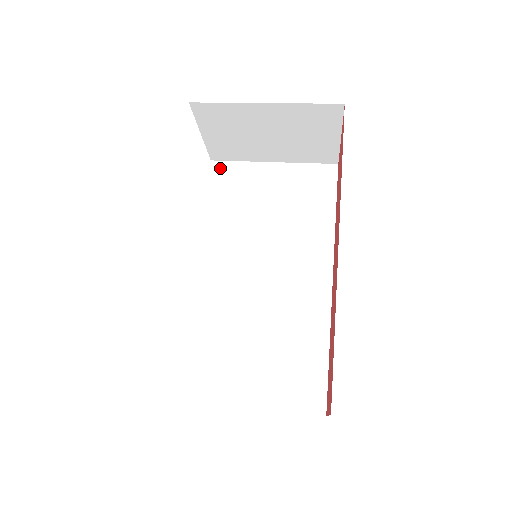
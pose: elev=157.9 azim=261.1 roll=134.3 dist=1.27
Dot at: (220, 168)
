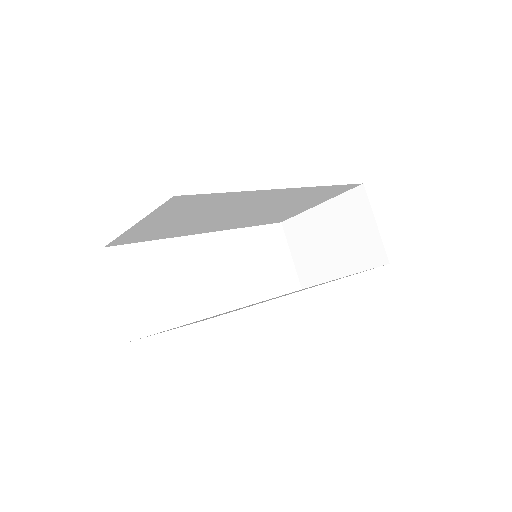
Dot at: occluded
